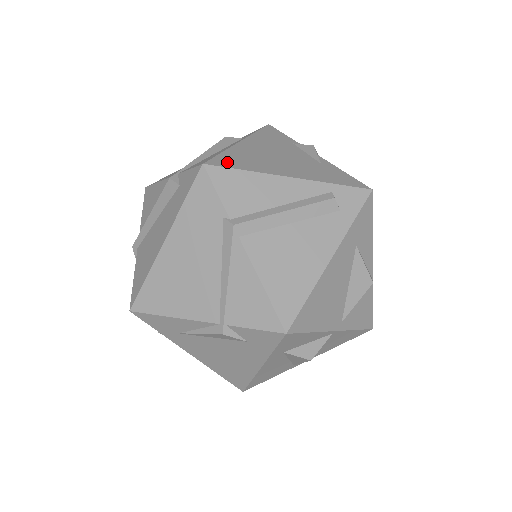
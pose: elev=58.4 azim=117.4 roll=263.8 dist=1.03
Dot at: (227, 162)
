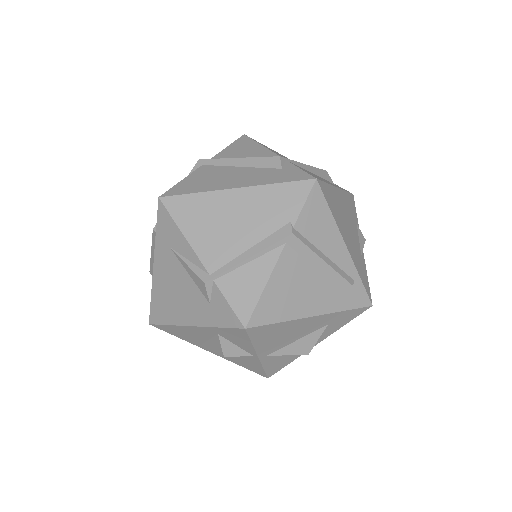
Dot at: (326, 193)
